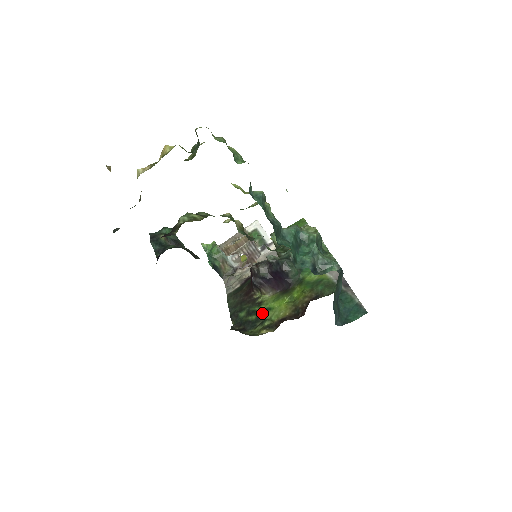
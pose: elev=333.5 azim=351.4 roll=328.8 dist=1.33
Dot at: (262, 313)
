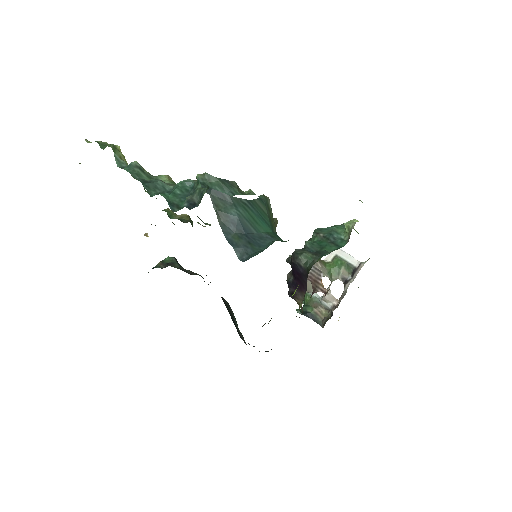
Dot at: occluded
